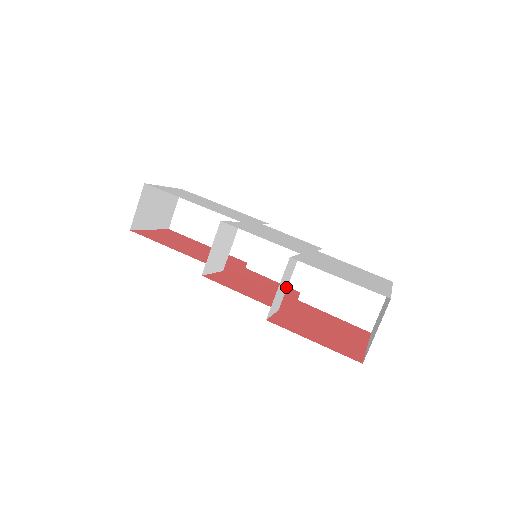
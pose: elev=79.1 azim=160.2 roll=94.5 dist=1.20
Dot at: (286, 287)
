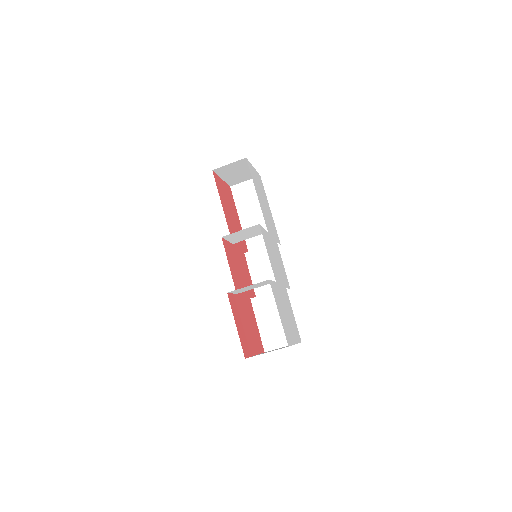
Dot at: (252, 288)
